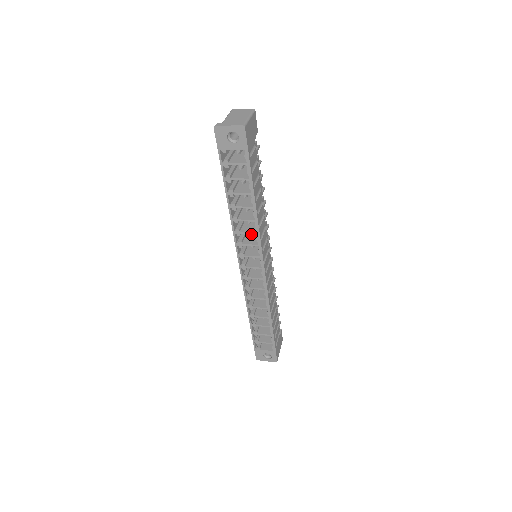
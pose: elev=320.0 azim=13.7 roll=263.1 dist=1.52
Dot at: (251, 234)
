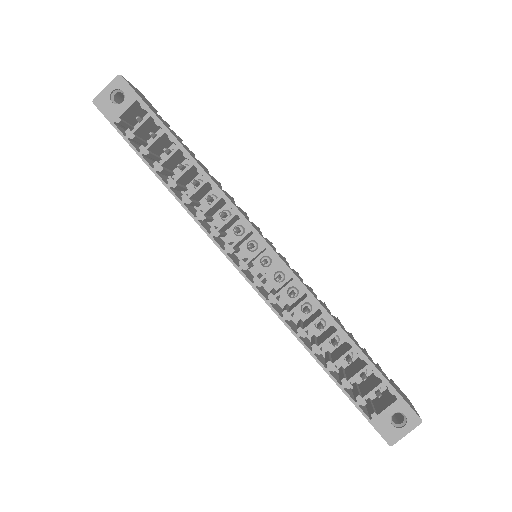
Dot at: (220, 212)
